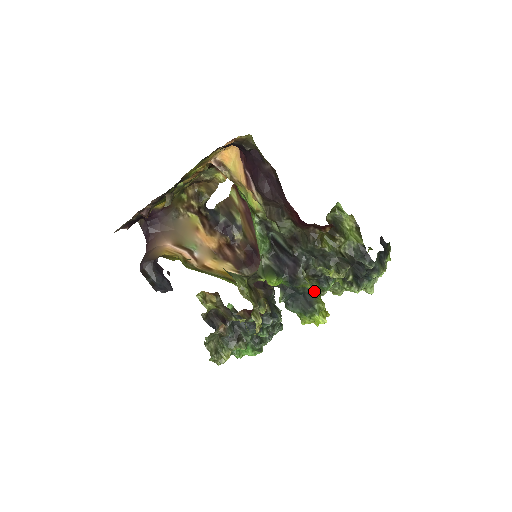
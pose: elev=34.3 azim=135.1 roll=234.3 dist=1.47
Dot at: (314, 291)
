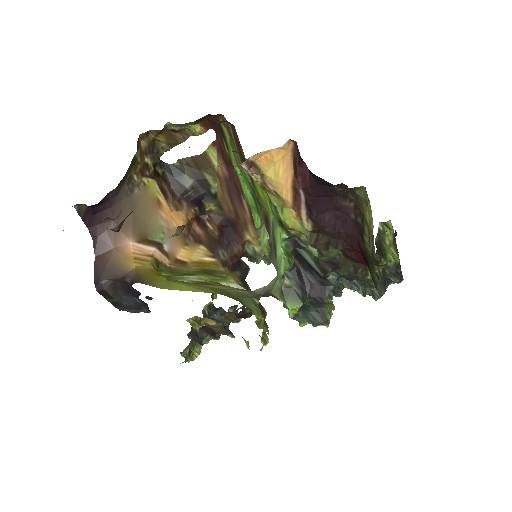
Dot at: occluded
